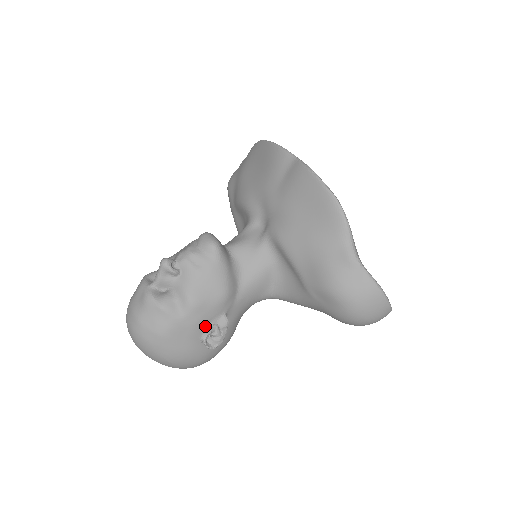
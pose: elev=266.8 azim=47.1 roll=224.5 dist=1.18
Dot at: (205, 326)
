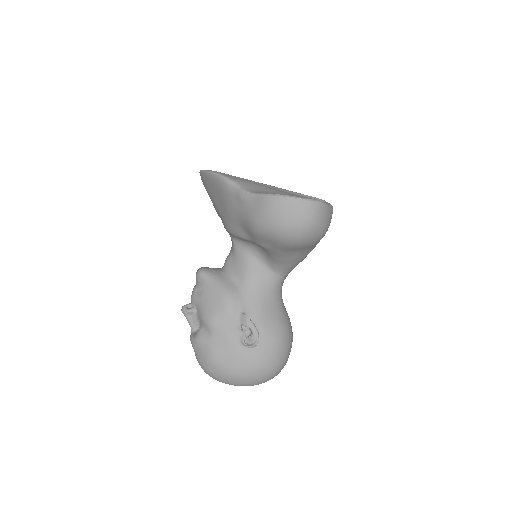
Dot at: (235, 332)
